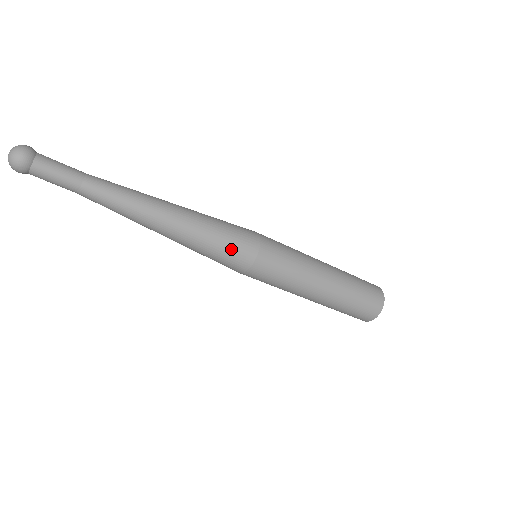
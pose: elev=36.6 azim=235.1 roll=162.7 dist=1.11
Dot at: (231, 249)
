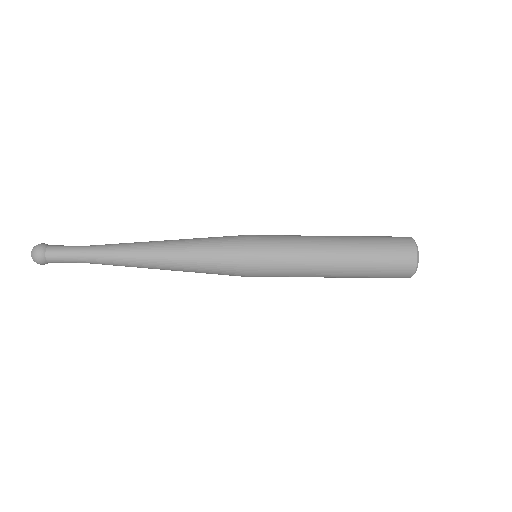
Dot at: (220, 274)
